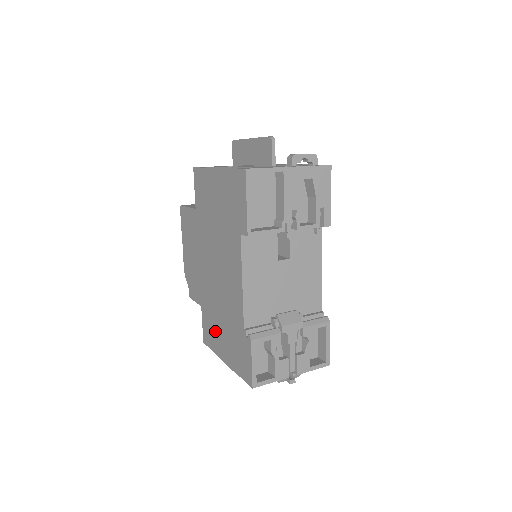
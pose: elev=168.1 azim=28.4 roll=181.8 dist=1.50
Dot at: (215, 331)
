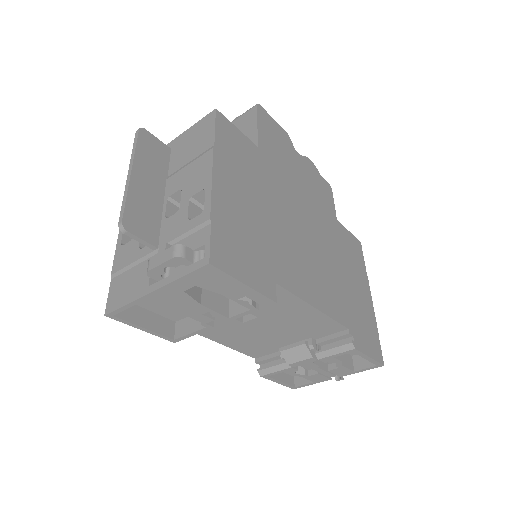
Dot at: occluded
